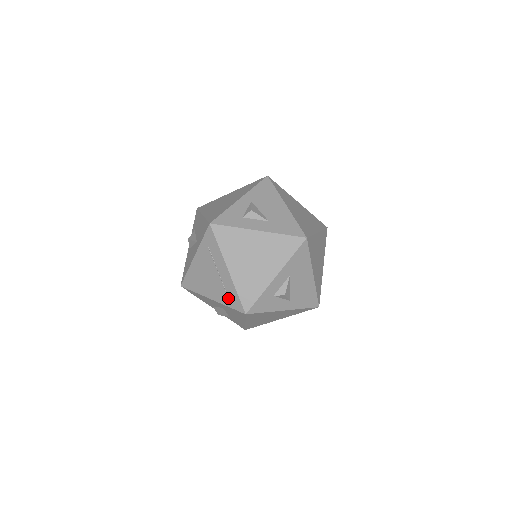
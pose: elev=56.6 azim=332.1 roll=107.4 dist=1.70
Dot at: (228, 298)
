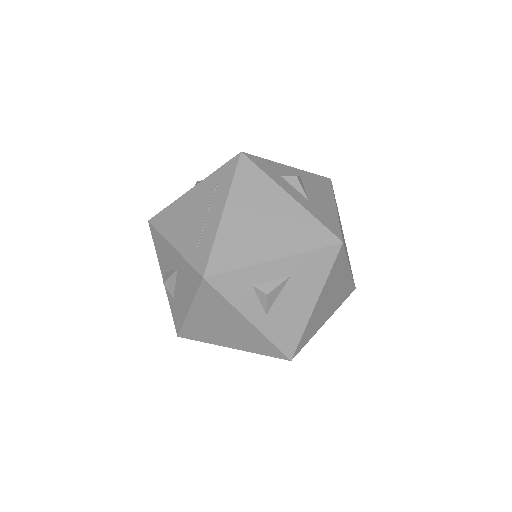
Dot at: (196, 249)
